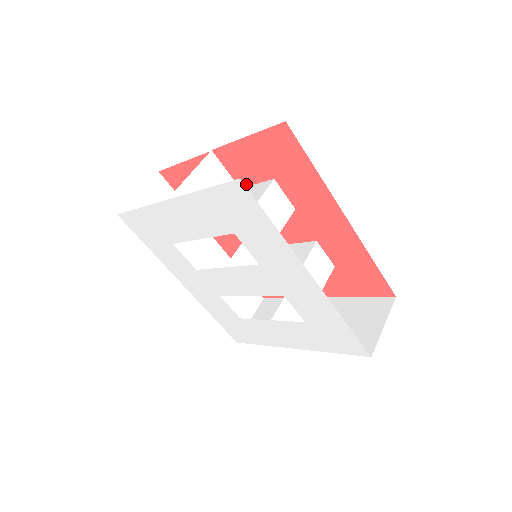
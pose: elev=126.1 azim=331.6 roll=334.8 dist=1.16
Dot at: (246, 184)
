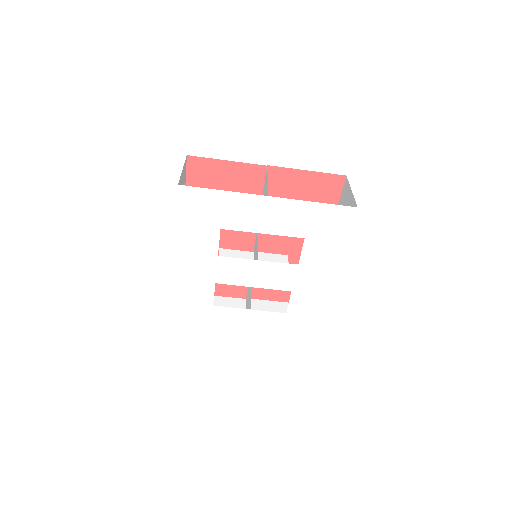
Dot at: occluded
